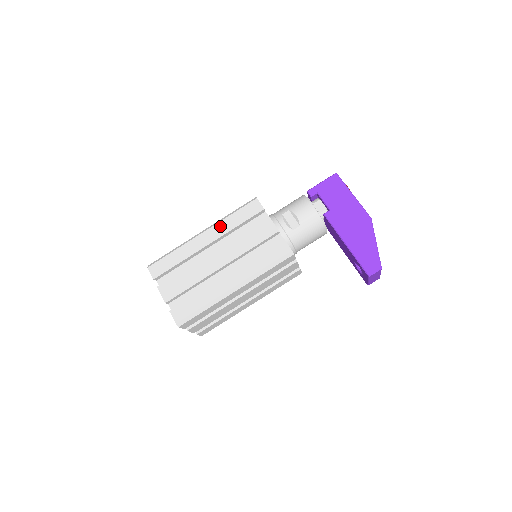
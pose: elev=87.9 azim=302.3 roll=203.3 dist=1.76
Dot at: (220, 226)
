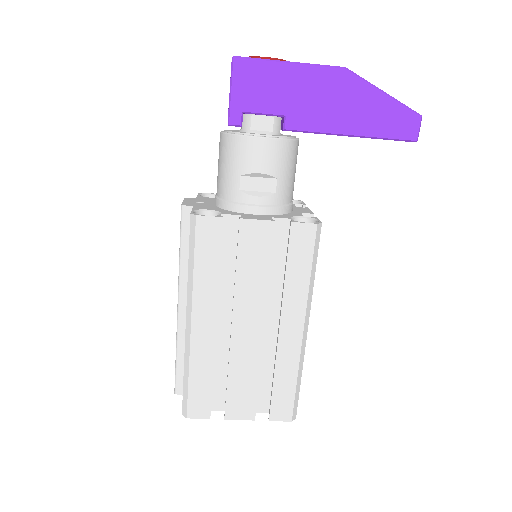
Dot at: (200, 295)
